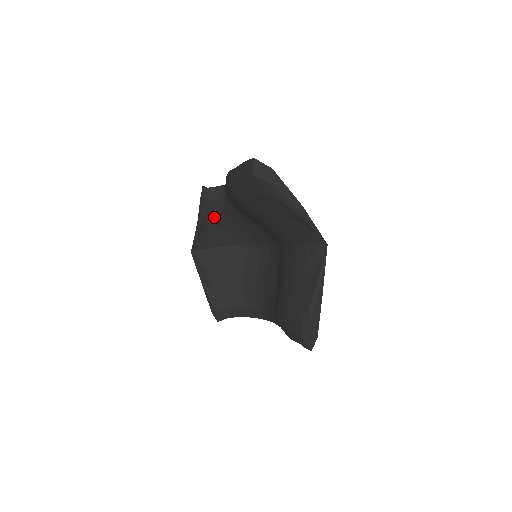
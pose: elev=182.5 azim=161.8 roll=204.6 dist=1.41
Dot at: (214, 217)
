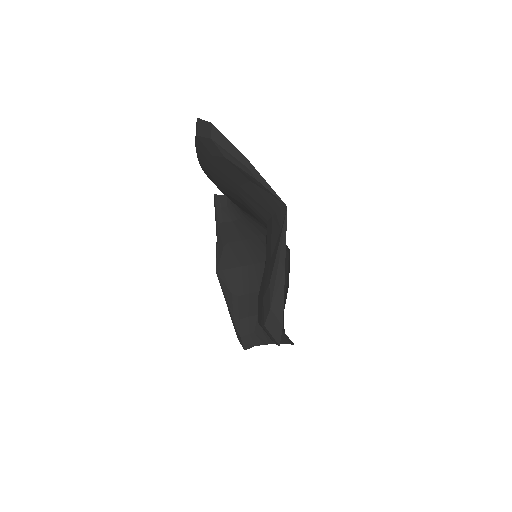
Dot at: (231, 228)
